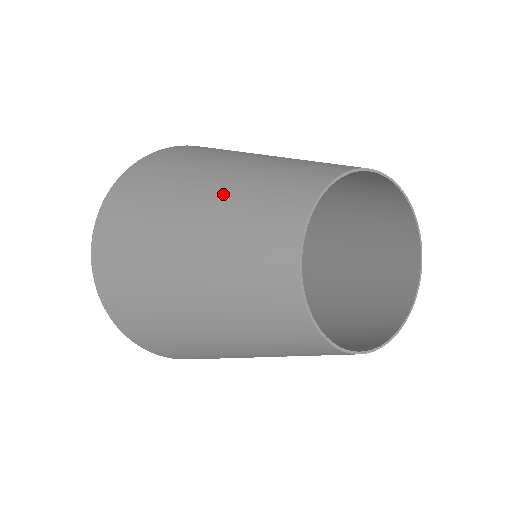
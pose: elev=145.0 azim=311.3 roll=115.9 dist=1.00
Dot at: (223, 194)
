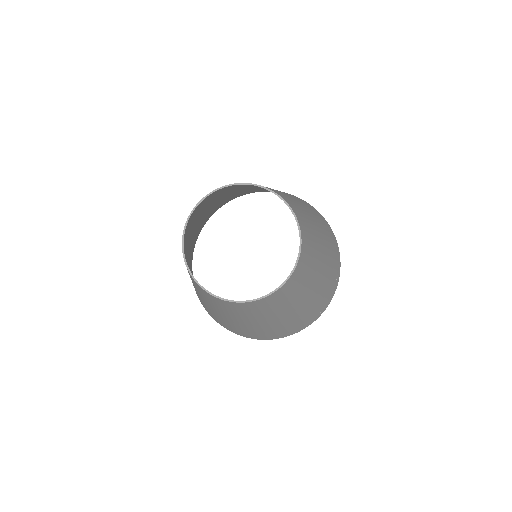
Dot at: occluded
